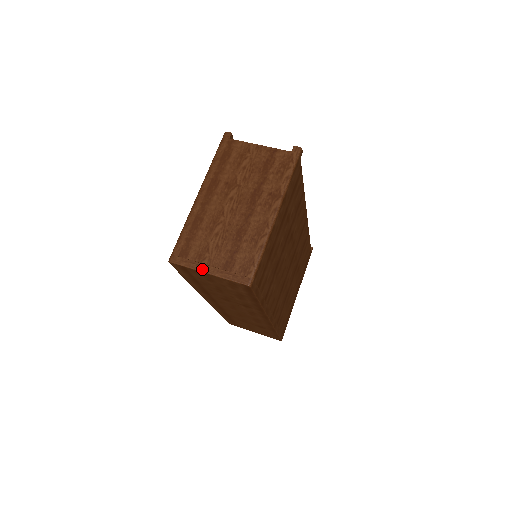
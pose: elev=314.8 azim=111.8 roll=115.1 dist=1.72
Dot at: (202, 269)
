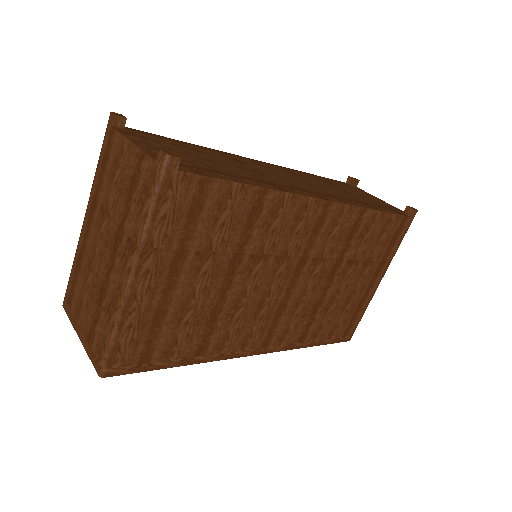
Dot at: (76, 330)
